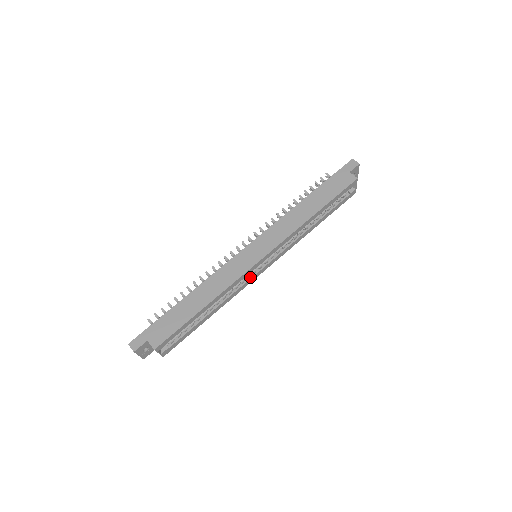
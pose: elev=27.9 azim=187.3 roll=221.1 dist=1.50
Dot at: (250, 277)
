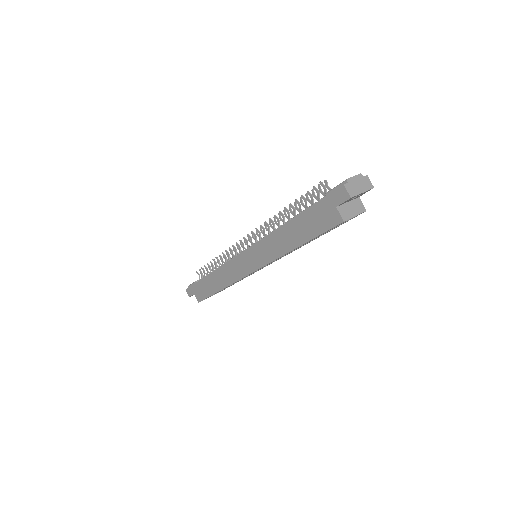
Dot at: occluded
